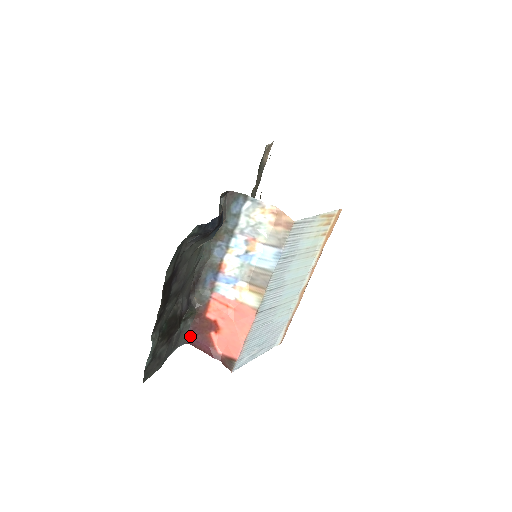
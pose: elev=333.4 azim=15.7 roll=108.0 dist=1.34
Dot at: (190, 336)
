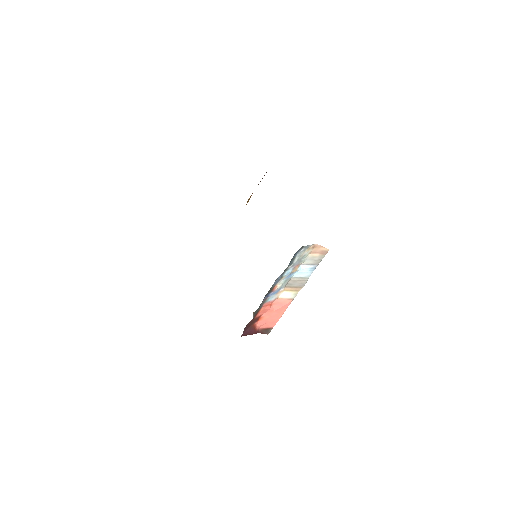
Dot at: (243, 333)
